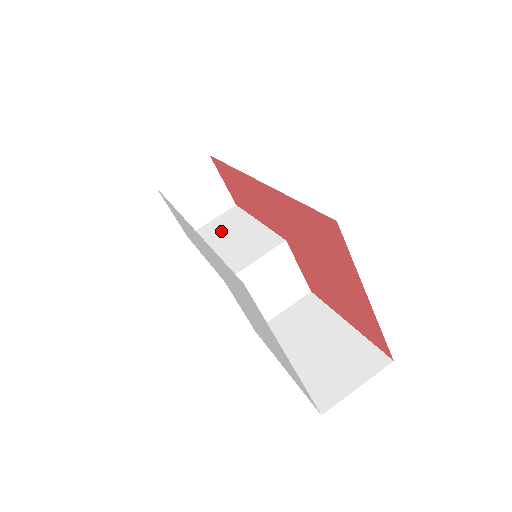
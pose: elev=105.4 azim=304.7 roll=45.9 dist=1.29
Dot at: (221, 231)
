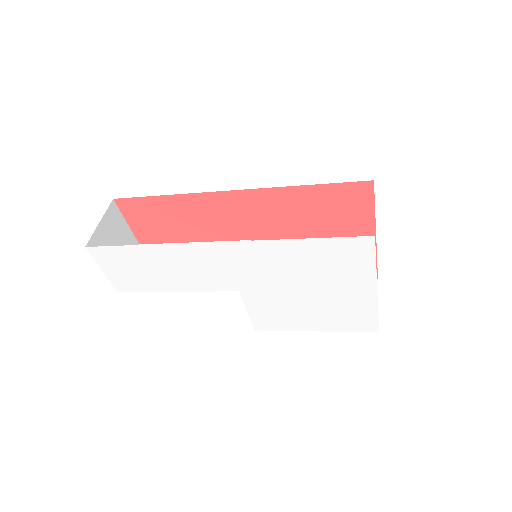
Dot at: occluded
